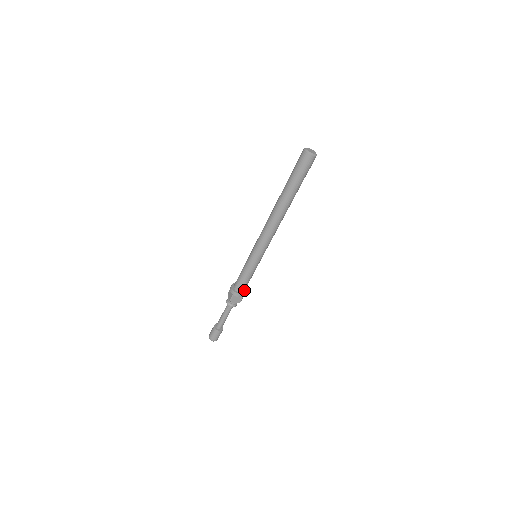
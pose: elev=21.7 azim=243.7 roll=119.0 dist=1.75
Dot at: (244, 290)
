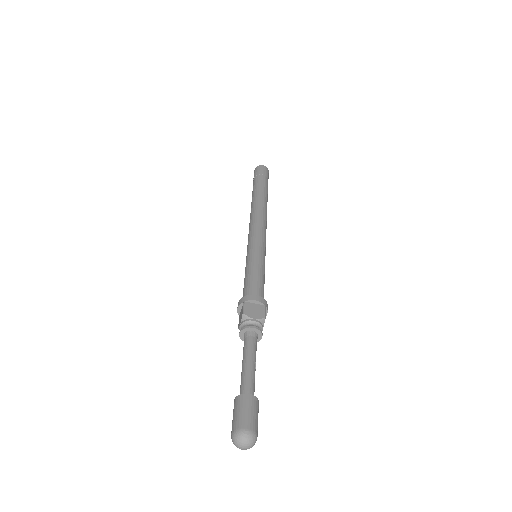
Dot at: occluded
